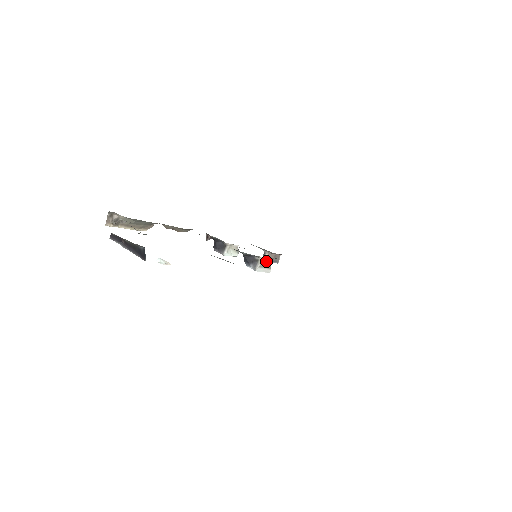
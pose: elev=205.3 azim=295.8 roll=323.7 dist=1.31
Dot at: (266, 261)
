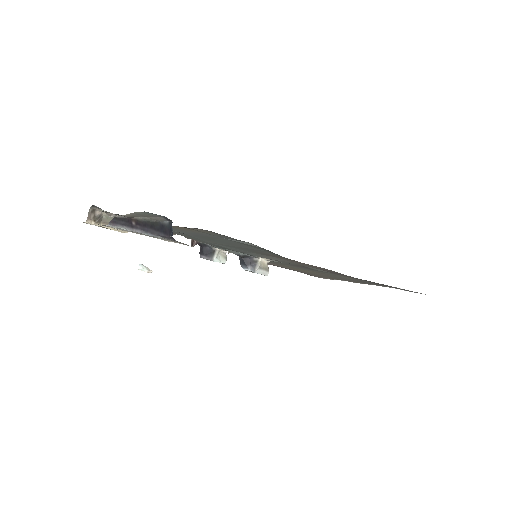
Dot at: (265, 263)
